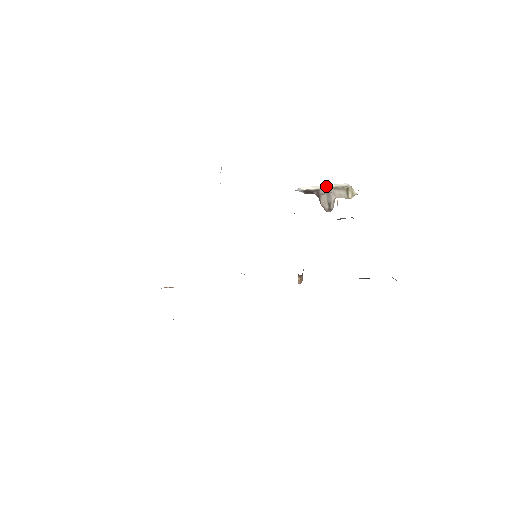
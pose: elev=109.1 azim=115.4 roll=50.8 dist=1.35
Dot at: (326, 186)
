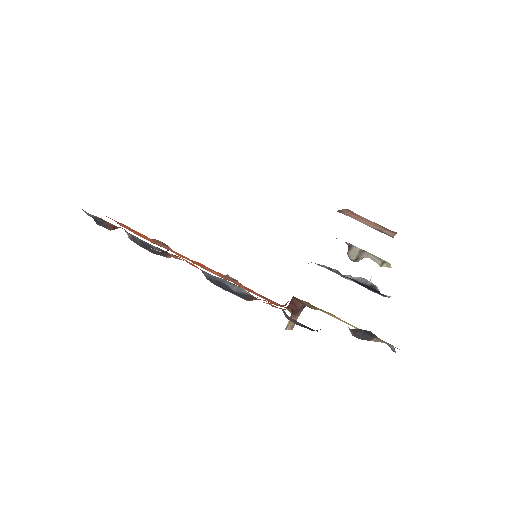
Dot at: occluded
